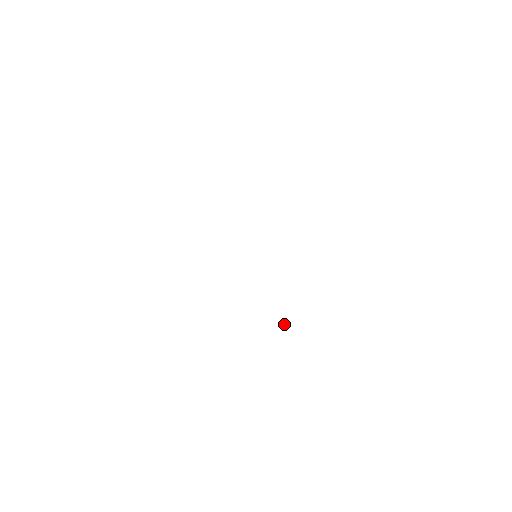
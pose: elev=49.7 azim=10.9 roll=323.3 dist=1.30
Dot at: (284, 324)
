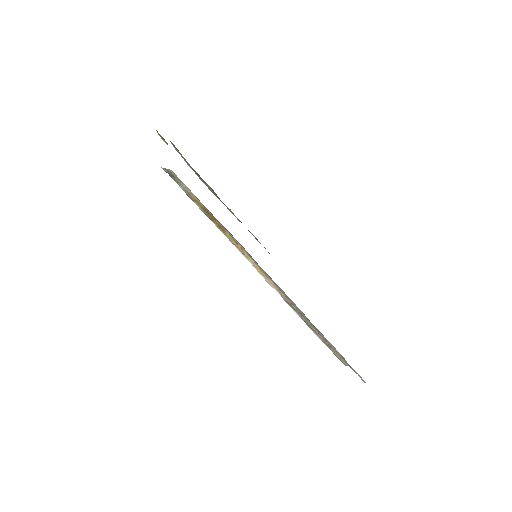
Dot at: occluded
